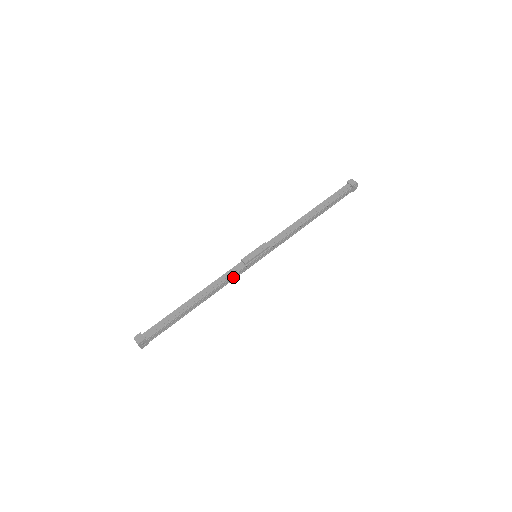
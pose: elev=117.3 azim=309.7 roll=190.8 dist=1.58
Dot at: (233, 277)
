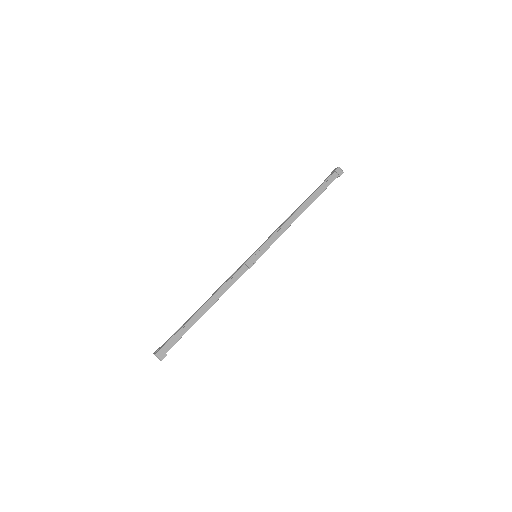
Dot at: occluded
